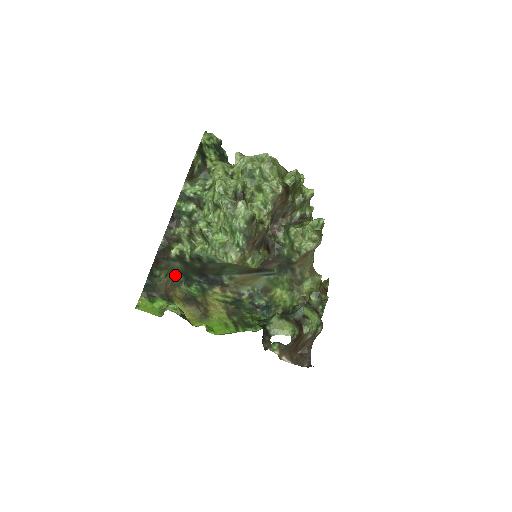
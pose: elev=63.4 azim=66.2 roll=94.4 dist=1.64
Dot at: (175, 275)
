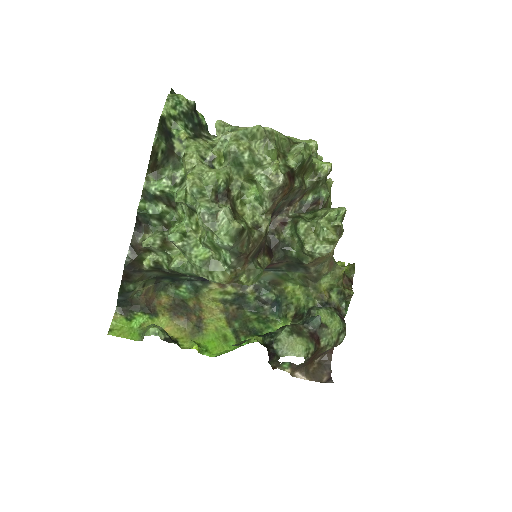
Dot at: (156, 281)
